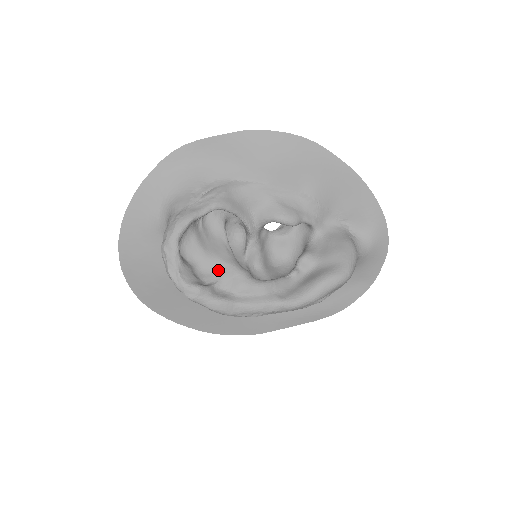
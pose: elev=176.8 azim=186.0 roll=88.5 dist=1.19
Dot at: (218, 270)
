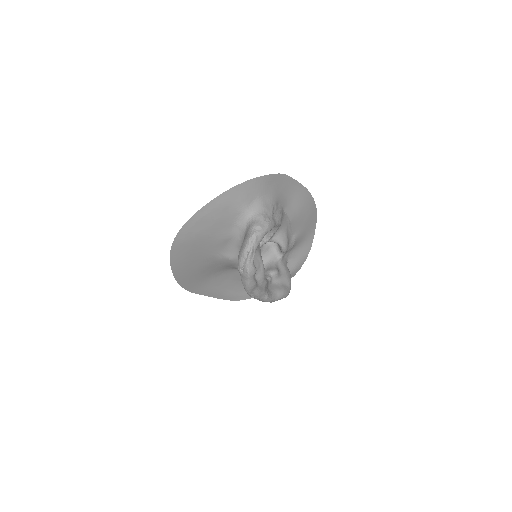
Dot at: (257, 261)
